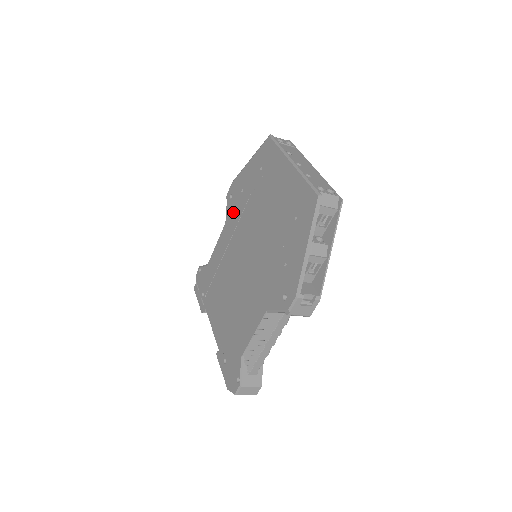
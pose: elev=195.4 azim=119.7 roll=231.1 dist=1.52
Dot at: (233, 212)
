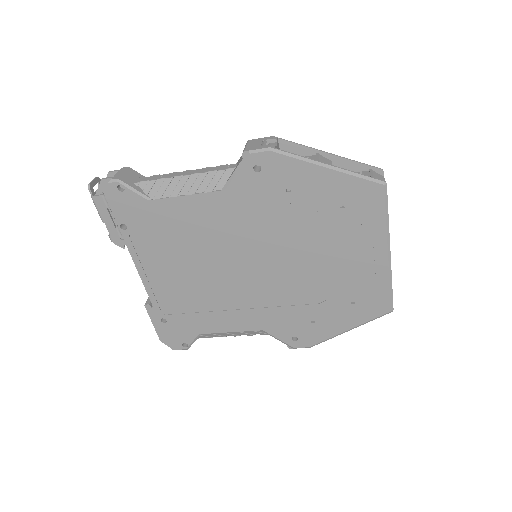
Dot at: (253, 196)
